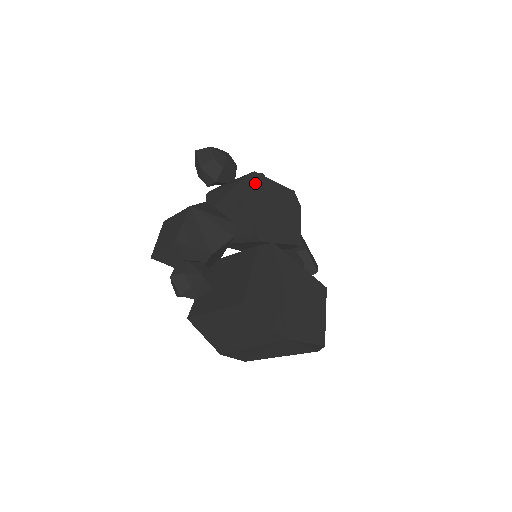
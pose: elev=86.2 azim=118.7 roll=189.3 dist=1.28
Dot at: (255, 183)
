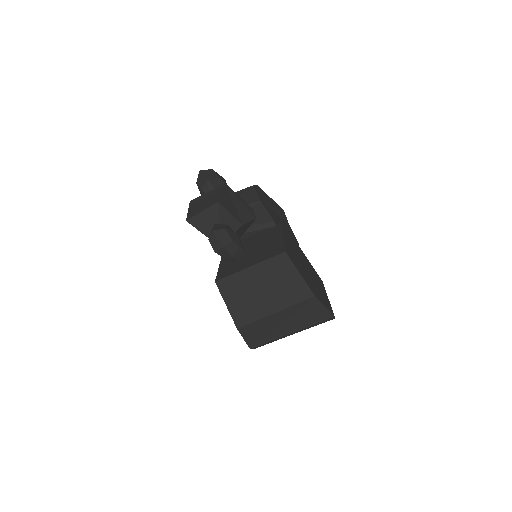
Dot at: (261, 192)
